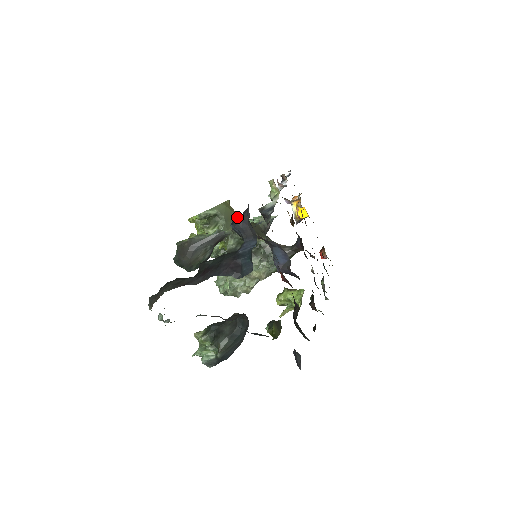
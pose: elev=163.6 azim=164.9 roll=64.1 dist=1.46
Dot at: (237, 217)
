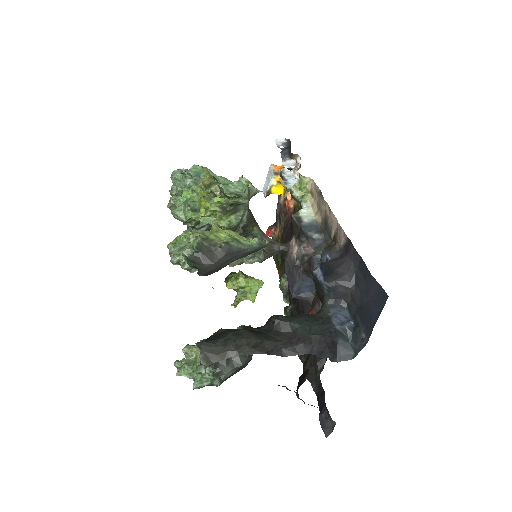
Dot at: (326, 267)
